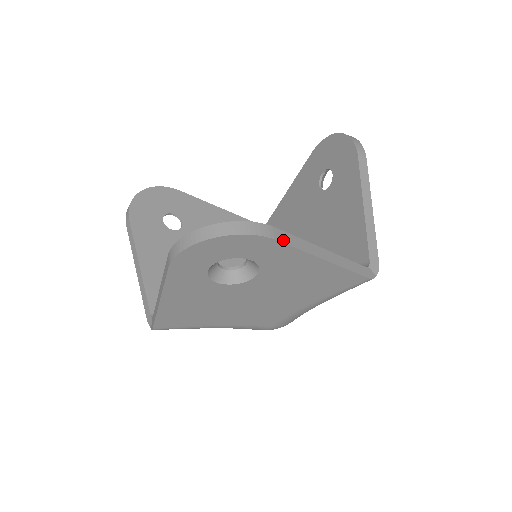
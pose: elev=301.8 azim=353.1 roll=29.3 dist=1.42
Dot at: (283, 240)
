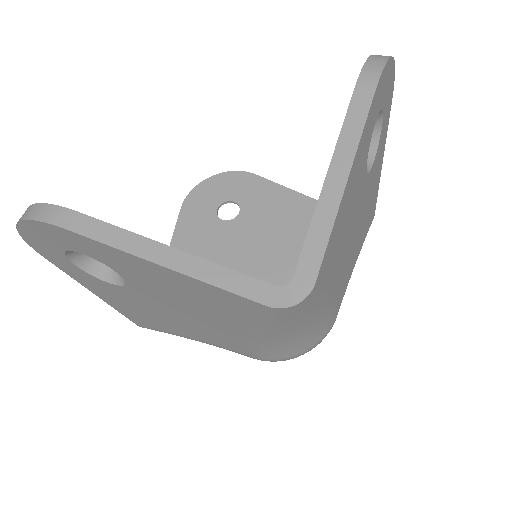
Dot at: occluded
